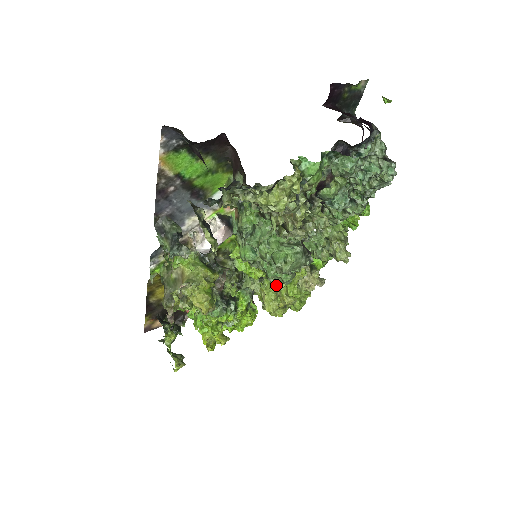
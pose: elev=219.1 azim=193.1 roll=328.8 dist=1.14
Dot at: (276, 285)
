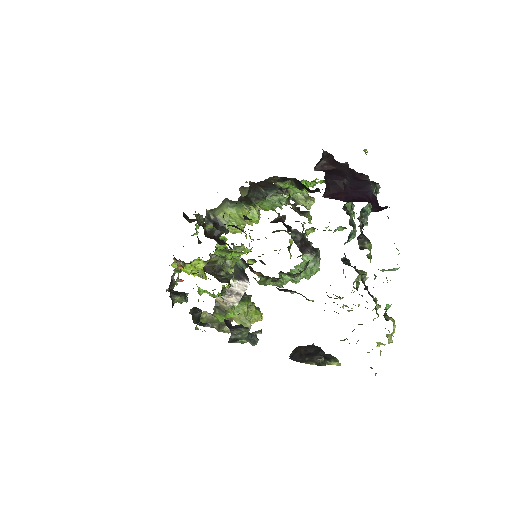
Dot at: (240, 224)
